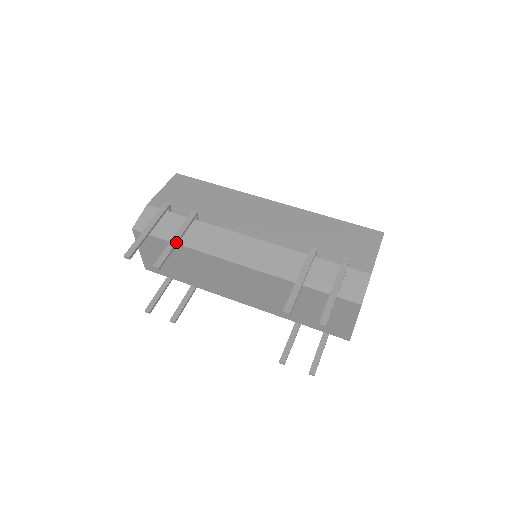
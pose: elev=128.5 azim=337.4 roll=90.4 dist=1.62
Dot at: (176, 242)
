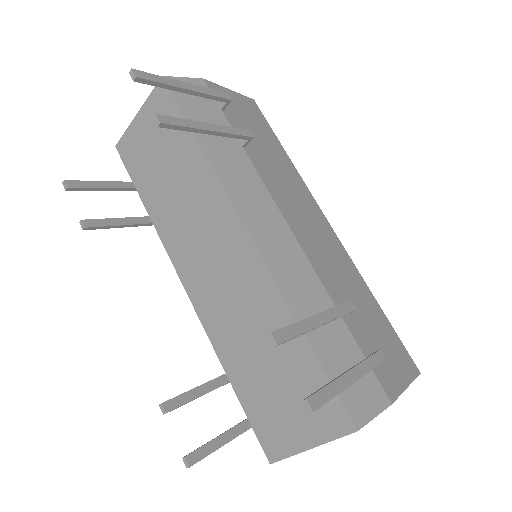
Dot at: (206, 129)
